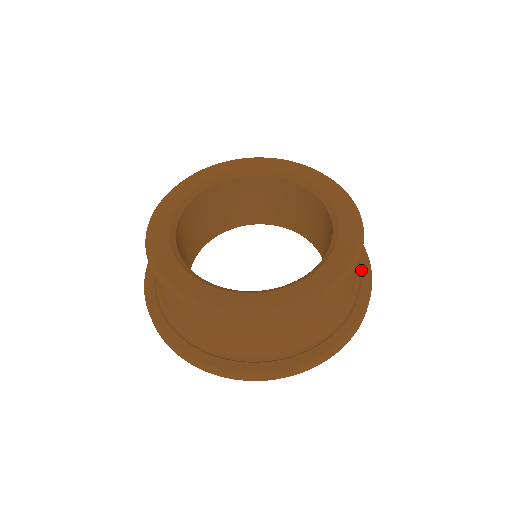
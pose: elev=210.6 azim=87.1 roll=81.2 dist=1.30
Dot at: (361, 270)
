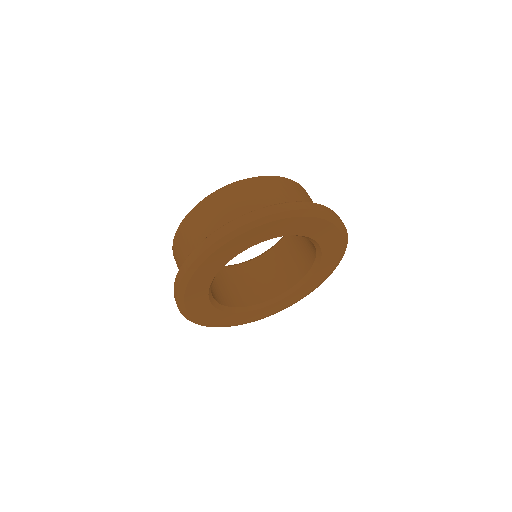
Dot at: occluded
